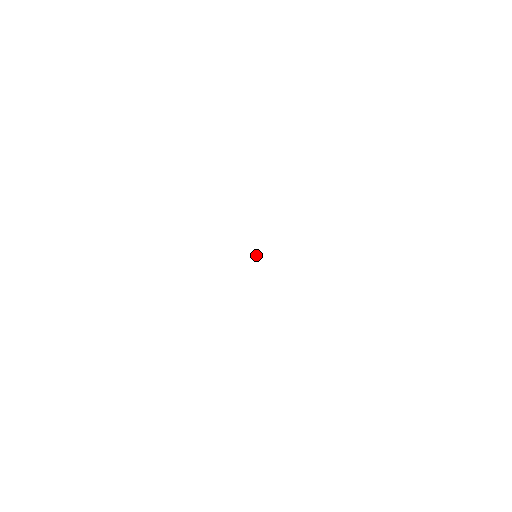
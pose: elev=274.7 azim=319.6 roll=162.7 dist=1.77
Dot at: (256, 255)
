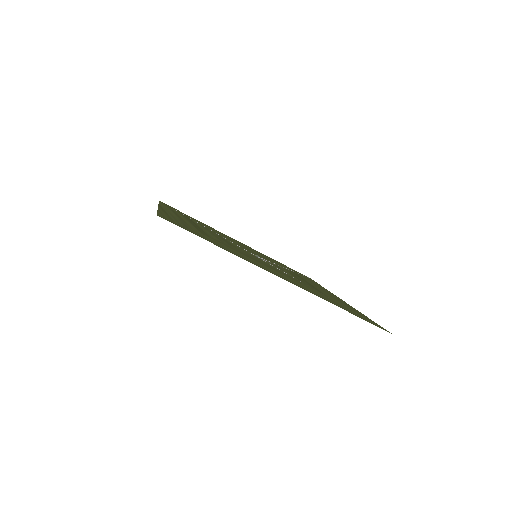
Dot at: occluded
